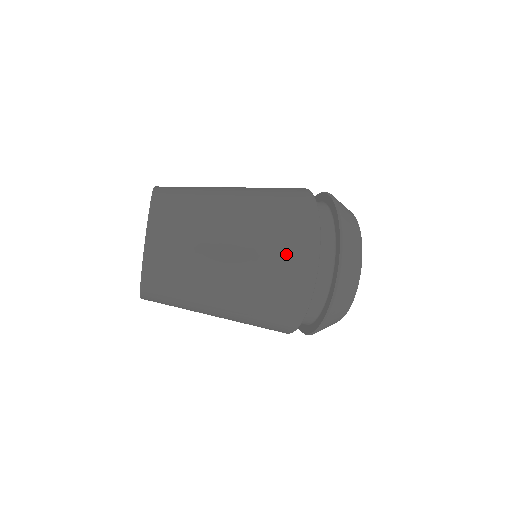
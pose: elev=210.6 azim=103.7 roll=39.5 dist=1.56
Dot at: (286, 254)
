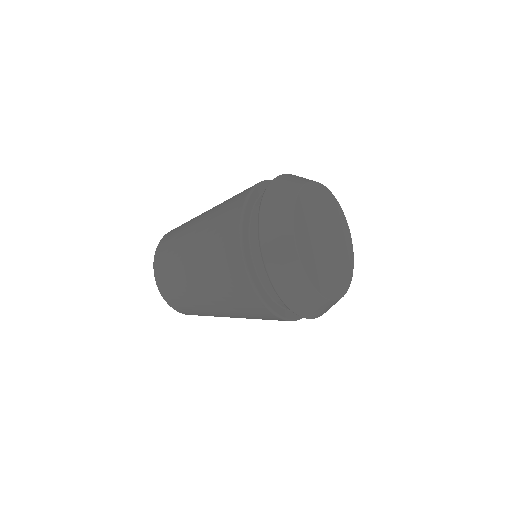
Dot at: (221, 251)
